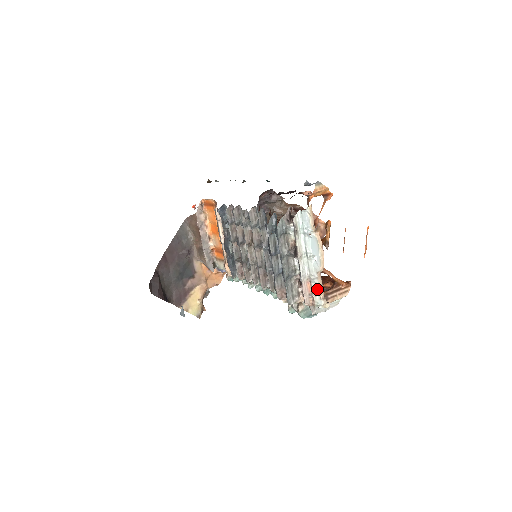
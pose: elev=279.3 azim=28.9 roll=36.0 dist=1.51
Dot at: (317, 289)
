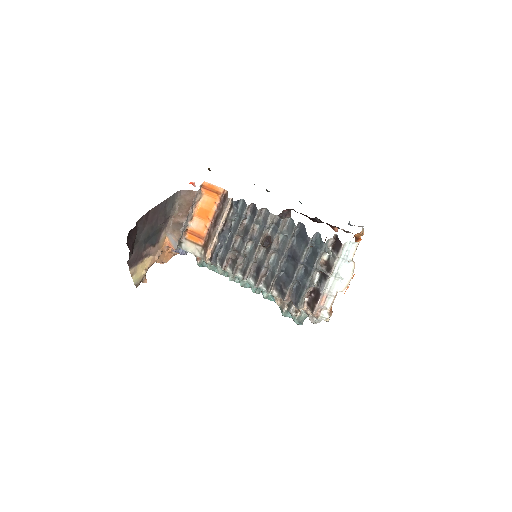
Dot at: (328, 304)
